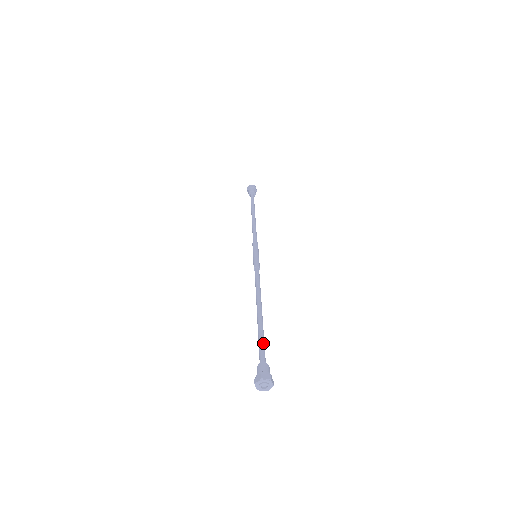
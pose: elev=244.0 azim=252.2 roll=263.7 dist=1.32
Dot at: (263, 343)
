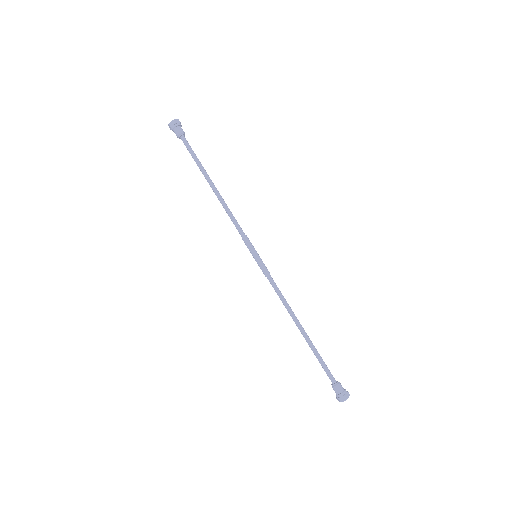
Dot at: (323, 365)
